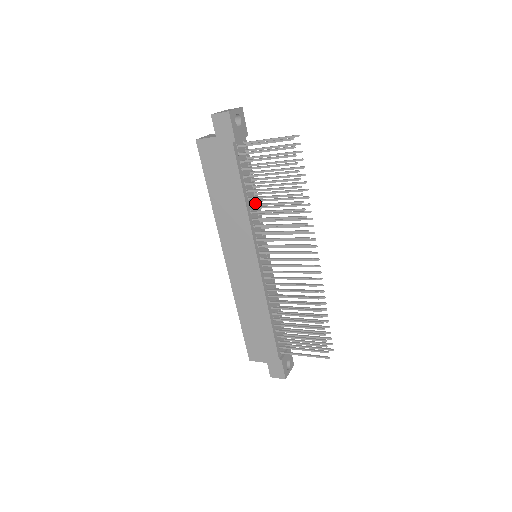
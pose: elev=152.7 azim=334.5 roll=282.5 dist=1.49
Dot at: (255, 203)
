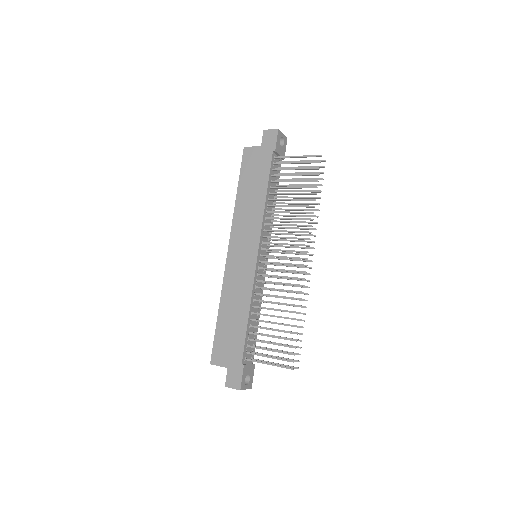
Dot at: (272, 210)
